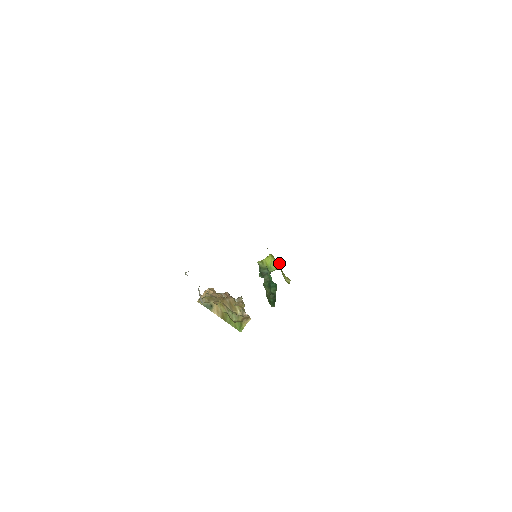
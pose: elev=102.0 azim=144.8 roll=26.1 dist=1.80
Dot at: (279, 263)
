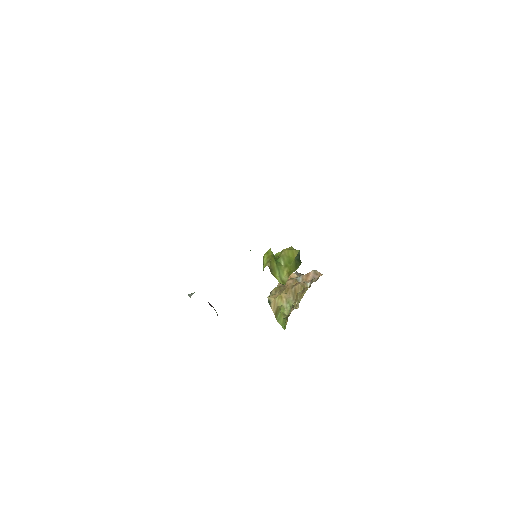
Dot at: (297, 250)
